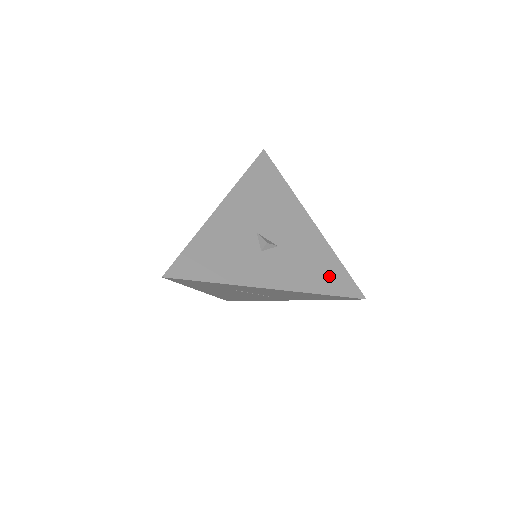
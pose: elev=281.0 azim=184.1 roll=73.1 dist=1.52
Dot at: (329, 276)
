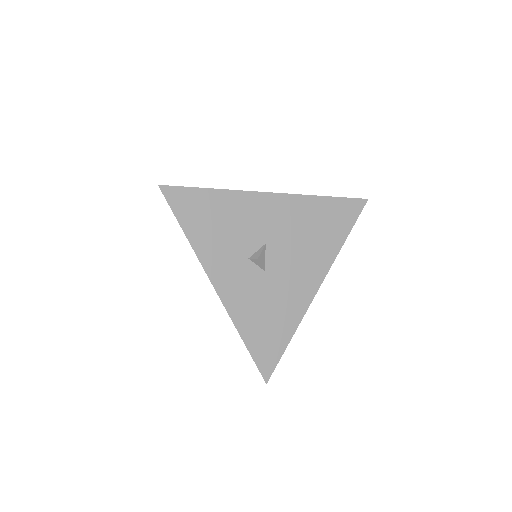
Dot at: (267, 336)
